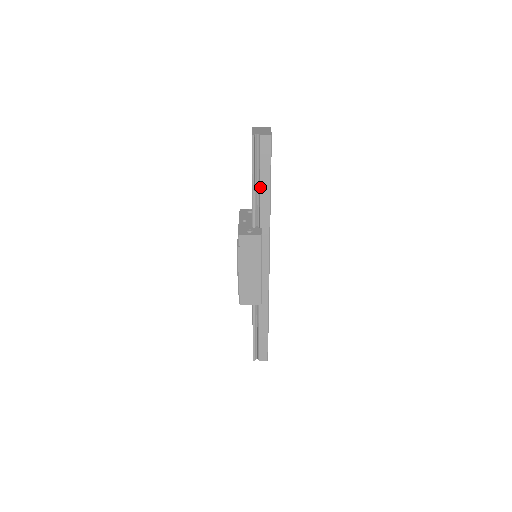
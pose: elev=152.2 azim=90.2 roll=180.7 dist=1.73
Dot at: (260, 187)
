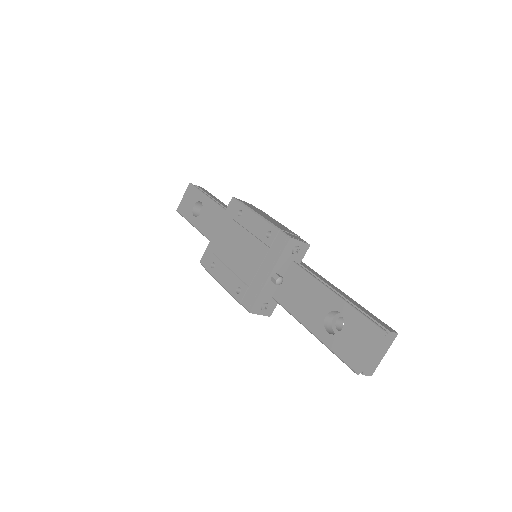
Dot at: (219, 203)
